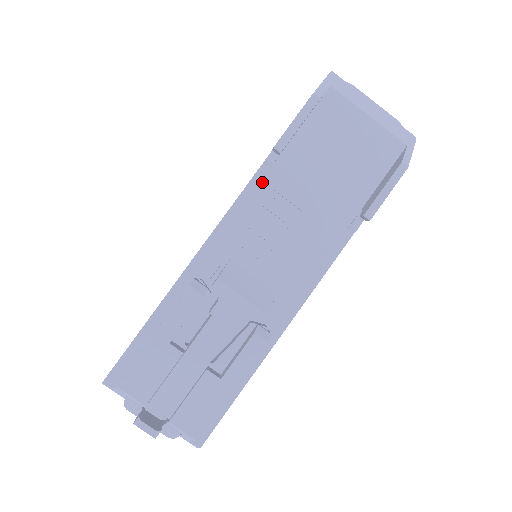
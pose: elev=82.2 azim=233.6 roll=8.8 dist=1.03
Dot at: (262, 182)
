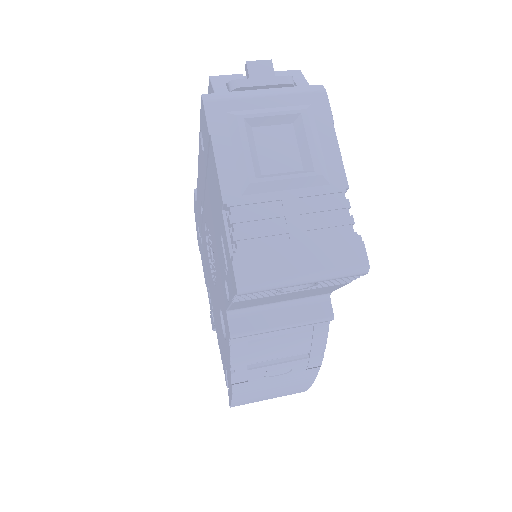
Dot at: occluded
